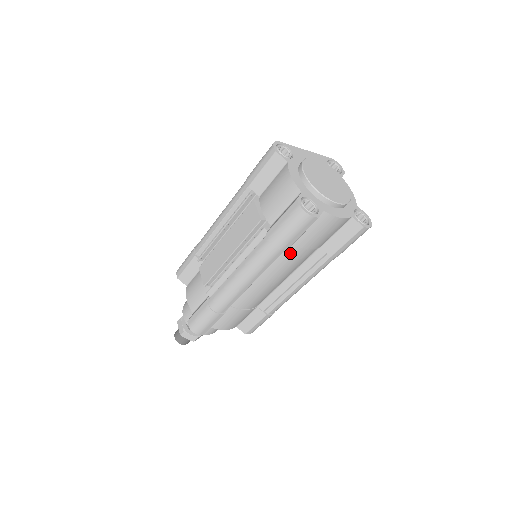
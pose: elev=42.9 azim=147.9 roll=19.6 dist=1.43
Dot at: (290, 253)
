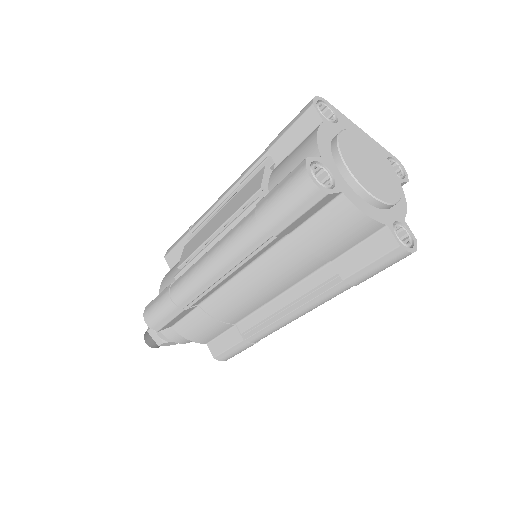
Dot at: (285, 250)
